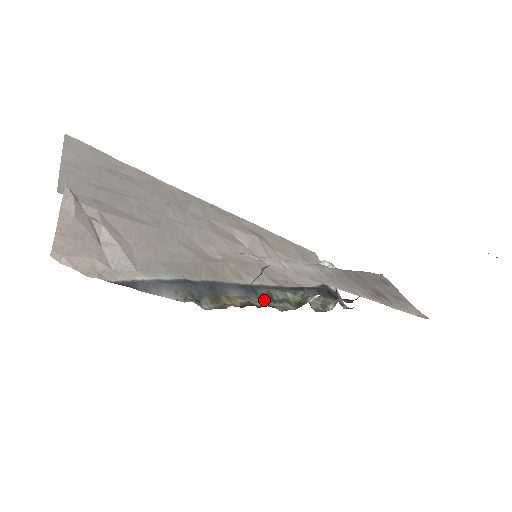
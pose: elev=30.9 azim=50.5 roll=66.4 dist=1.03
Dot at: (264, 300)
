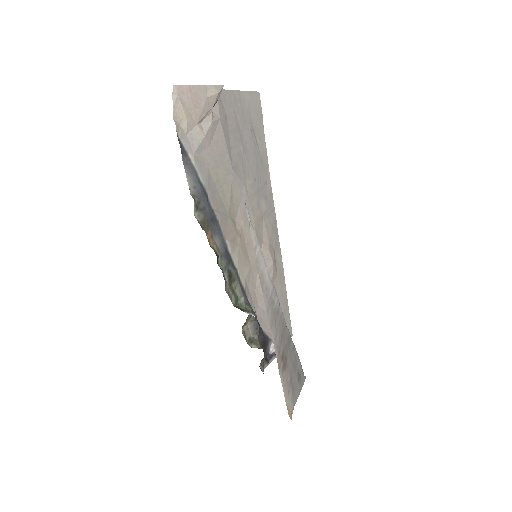
Dot at: (226, 273)
